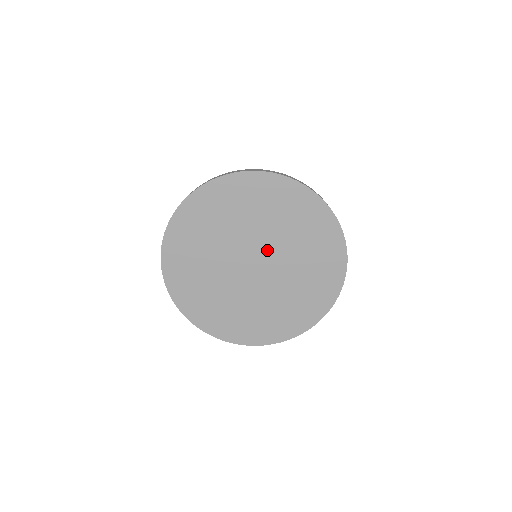
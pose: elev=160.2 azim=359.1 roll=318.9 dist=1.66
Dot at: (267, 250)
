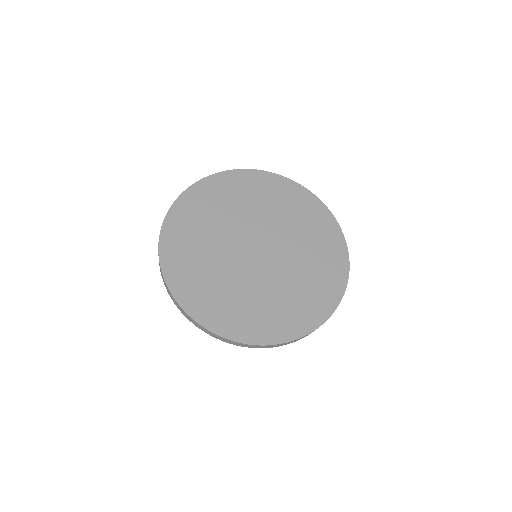
Dot at: (273, 238)
